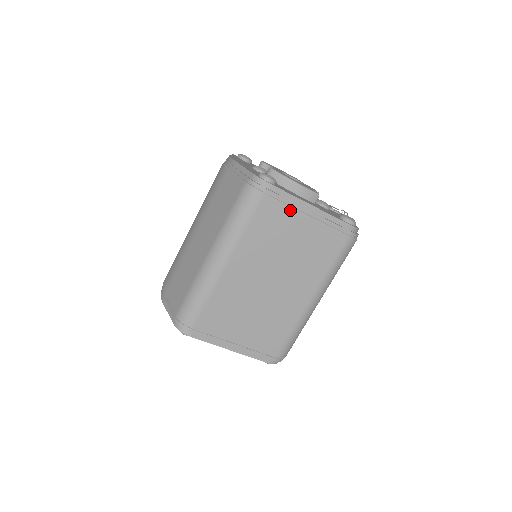
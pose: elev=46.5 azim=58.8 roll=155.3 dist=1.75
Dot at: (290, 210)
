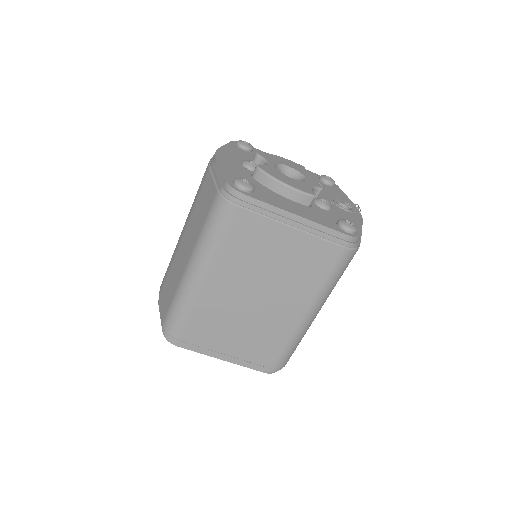
Dot at: (269, 222)
